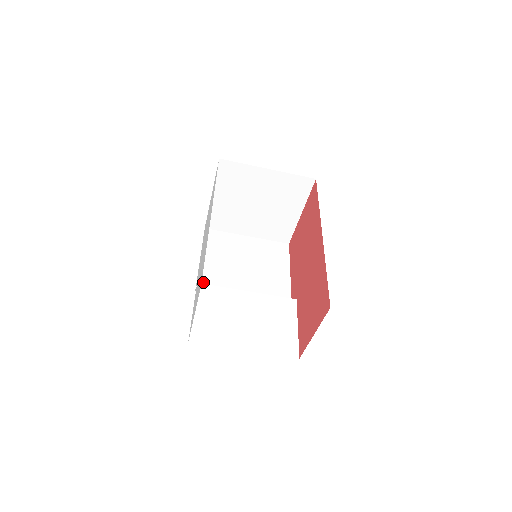
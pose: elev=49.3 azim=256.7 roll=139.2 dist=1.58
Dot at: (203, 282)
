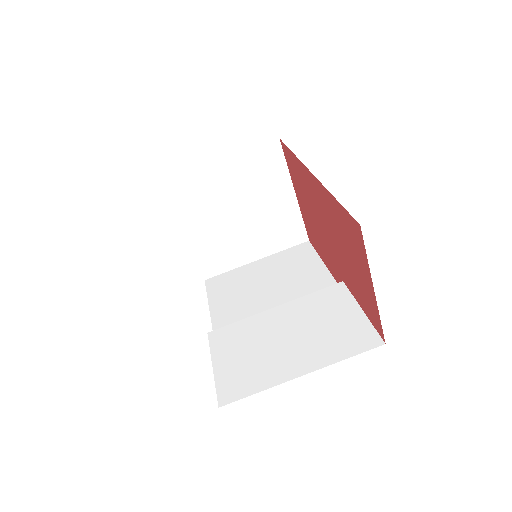
Dot at: occluded
